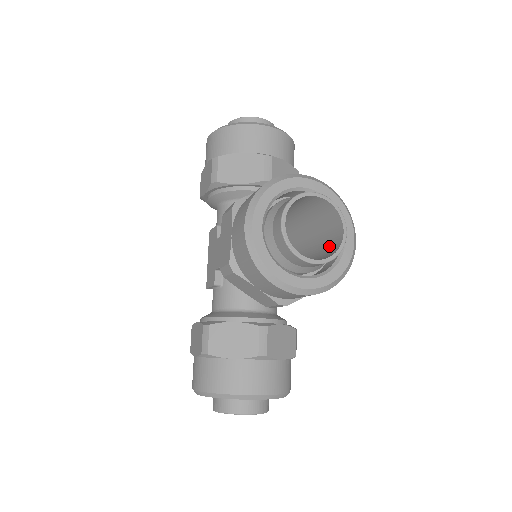
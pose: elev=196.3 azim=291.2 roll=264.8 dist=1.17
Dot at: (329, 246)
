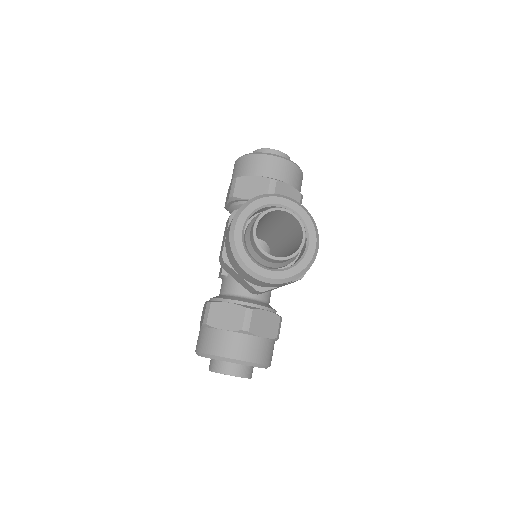
Dot at: (295, 250)
